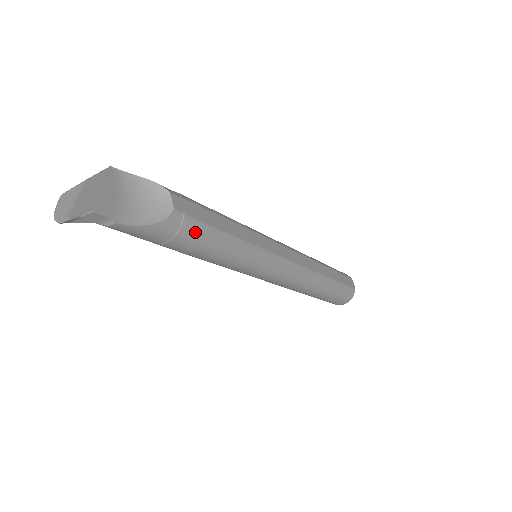
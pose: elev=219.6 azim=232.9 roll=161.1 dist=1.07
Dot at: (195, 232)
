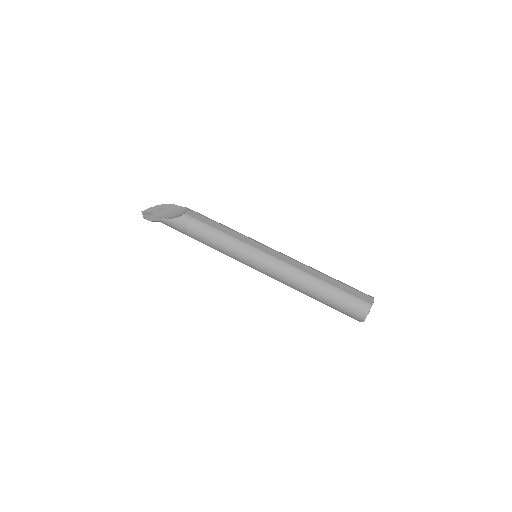
Dot at: (196, 225)
